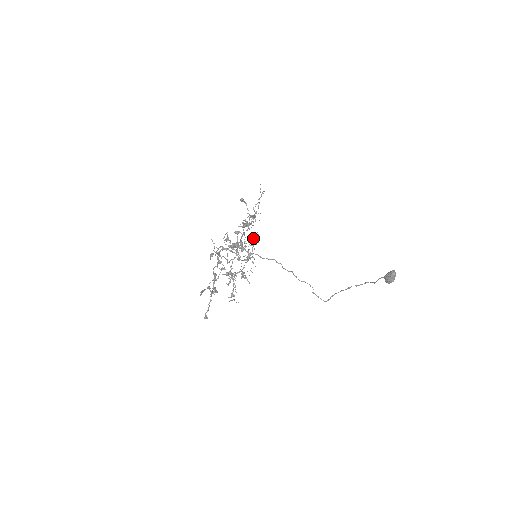
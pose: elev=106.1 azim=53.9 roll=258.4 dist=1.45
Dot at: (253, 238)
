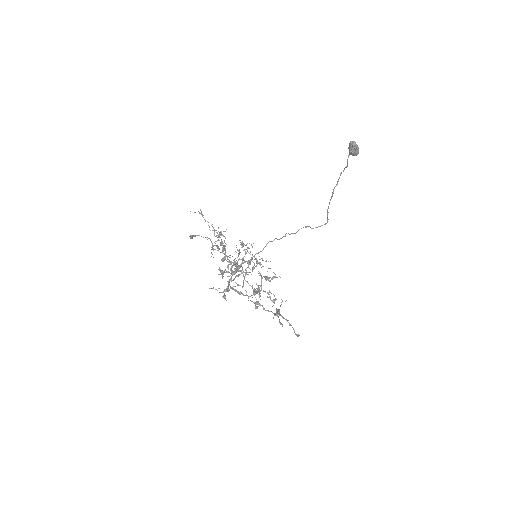
Dot at: occluded
